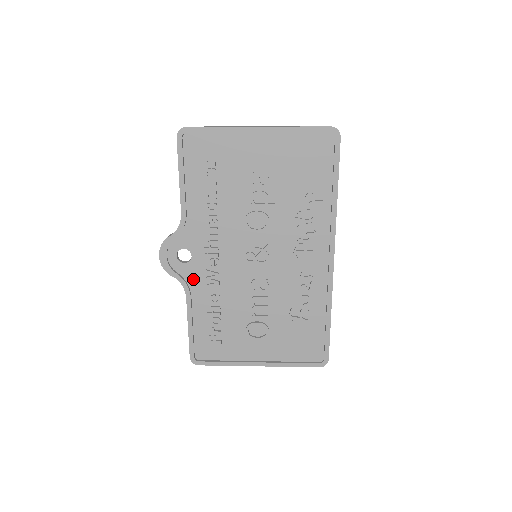
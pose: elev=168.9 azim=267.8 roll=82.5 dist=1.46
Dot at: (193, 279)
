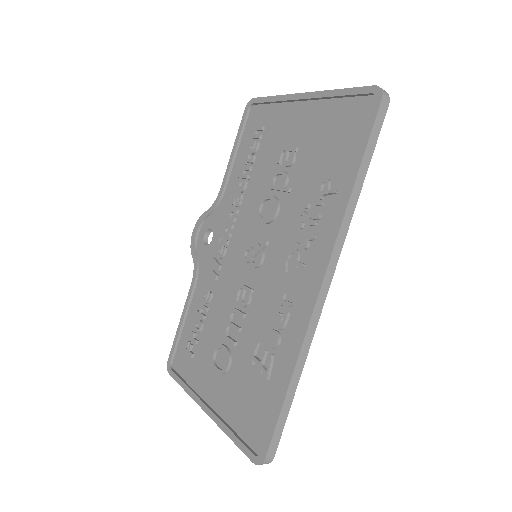
Dot at: (204, 266)
